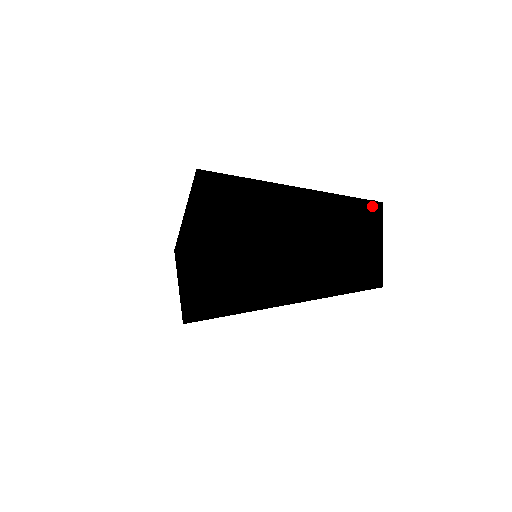
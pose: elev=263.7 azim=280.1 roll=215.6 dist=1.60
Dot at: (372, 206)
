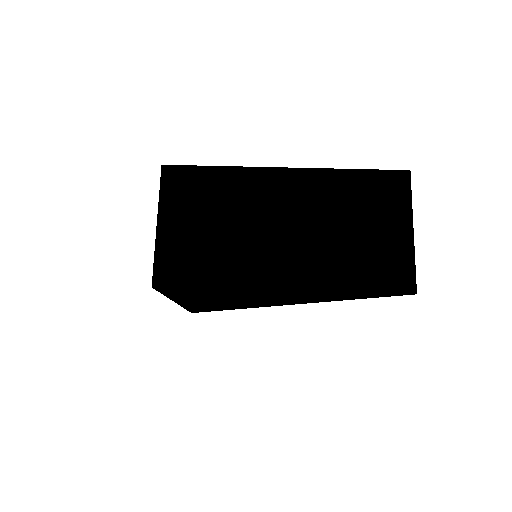
Dot at: (395, 178)
